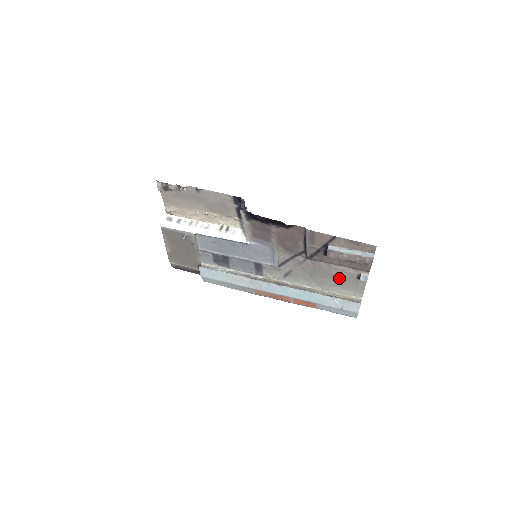
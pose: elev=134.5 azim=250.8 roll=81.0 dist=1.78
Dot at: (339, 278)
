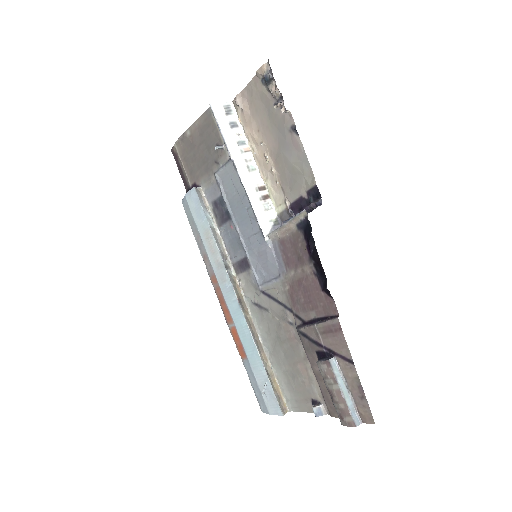
Dot at: (297, 376)
